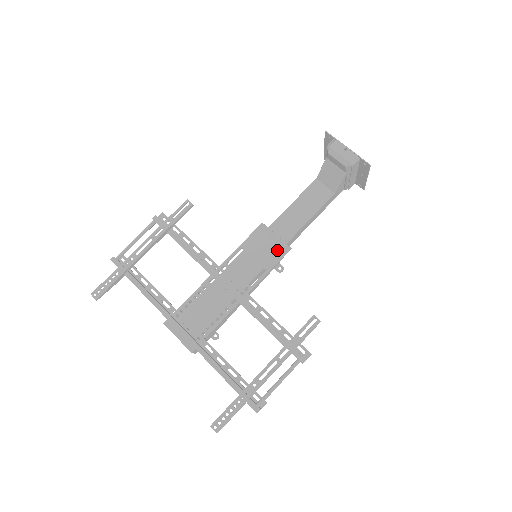
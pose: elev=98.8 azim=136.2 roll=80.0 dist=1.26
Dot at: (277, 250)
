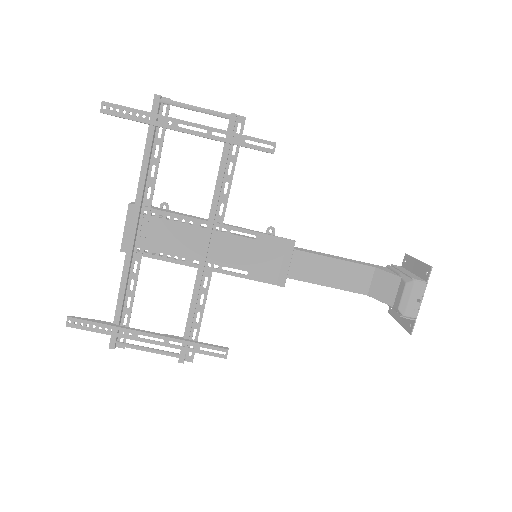
Dot at: (274, 274)
